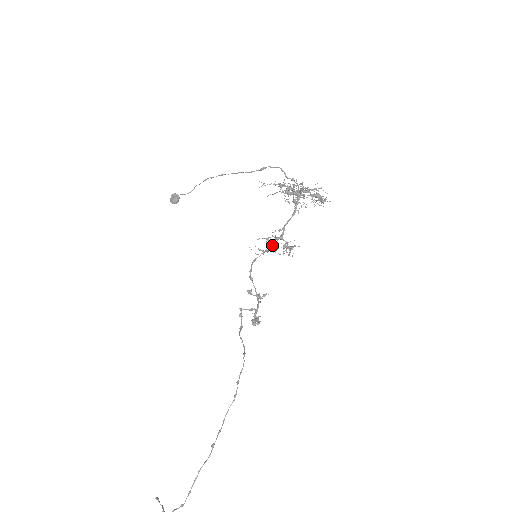
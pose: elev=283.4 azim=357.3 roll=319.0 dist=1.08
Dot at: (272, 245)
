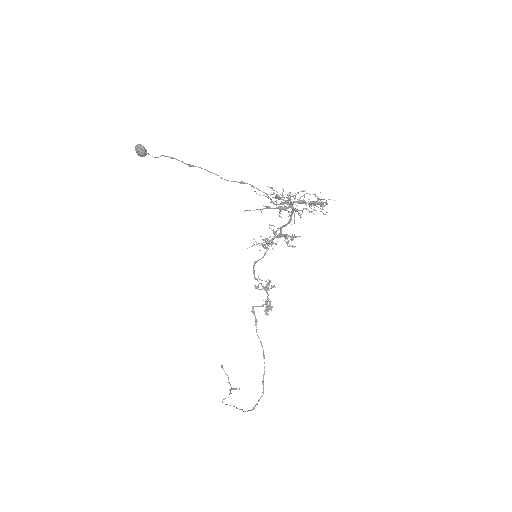
Dot at: (271, 243)
